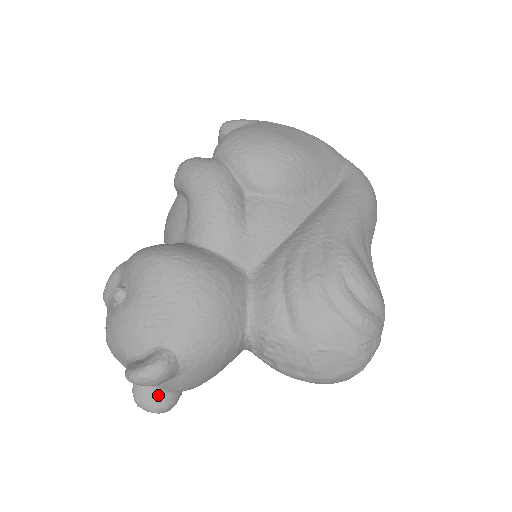
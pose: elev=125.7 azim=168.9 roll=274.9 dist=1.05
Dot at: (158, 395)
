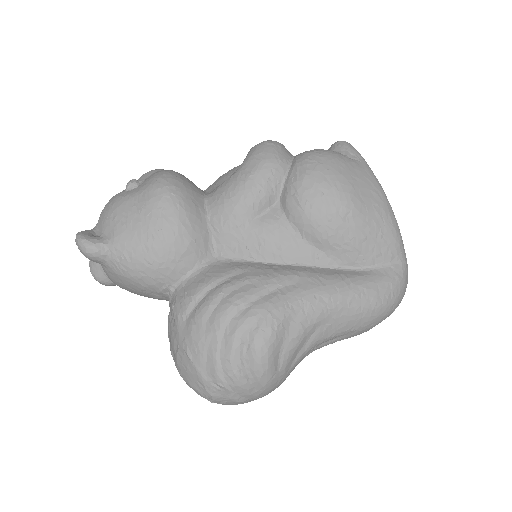
Dot at: (100, 268)
